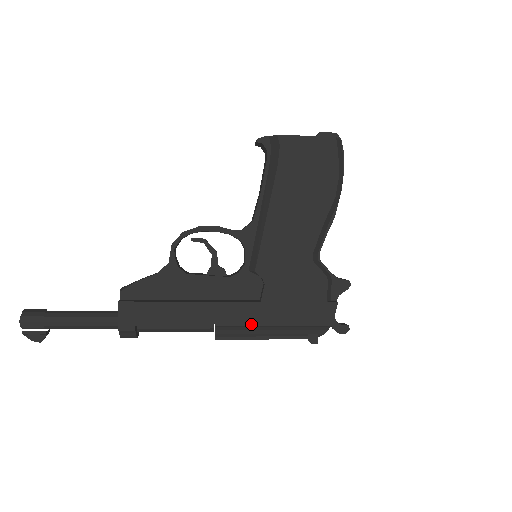
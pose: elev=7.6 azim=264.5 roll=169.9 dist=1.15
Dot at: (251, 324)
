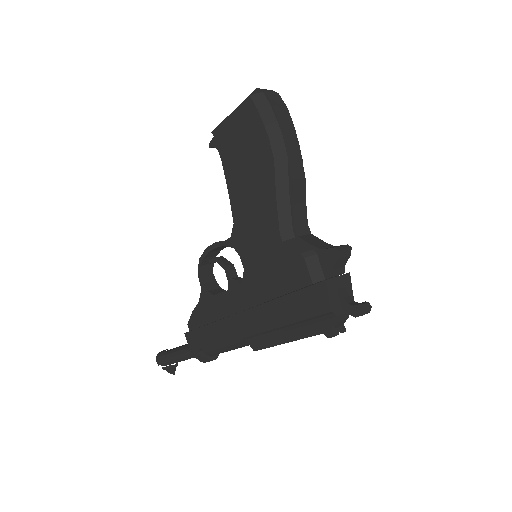
Dot at: (263, 330)
